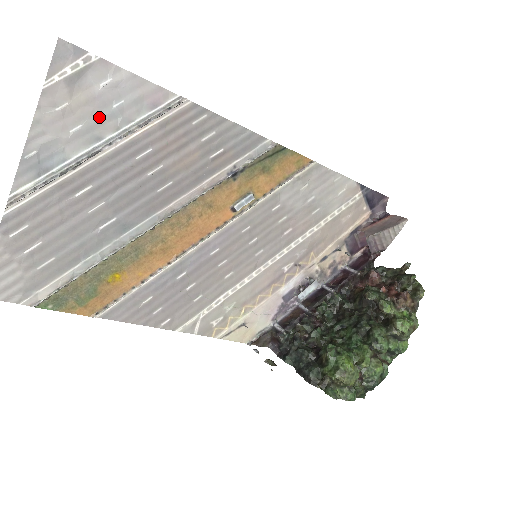
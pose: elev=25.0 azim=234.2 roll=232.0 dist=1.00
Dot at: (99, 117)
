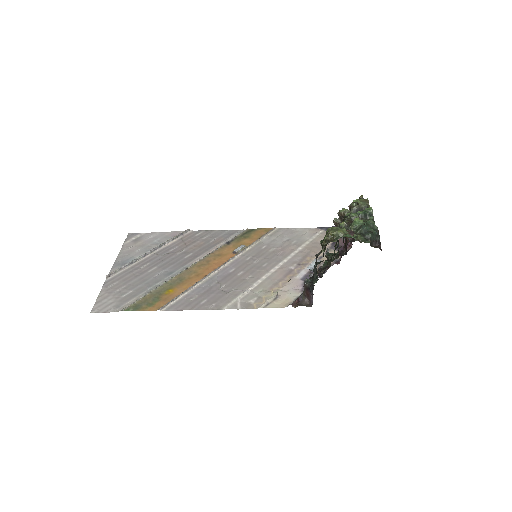
Dot at: (149, 245)
